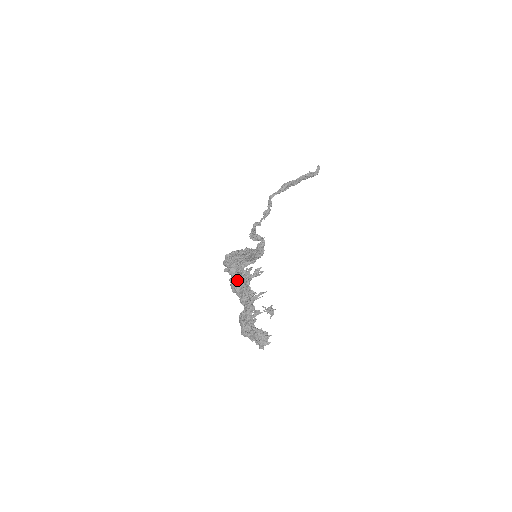
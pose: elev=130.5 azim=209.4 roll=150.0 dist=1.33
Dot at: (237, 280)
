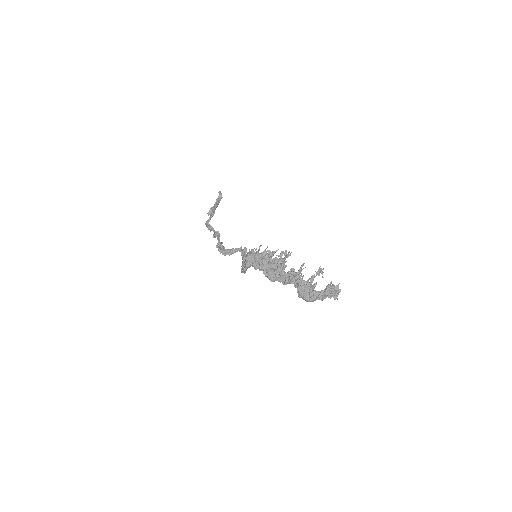
Dot at: (272, 269)
